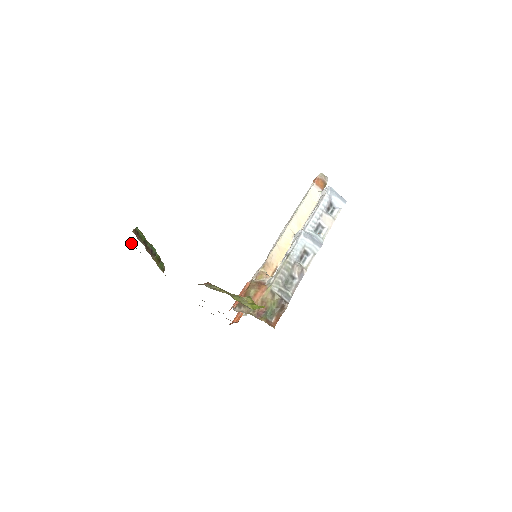
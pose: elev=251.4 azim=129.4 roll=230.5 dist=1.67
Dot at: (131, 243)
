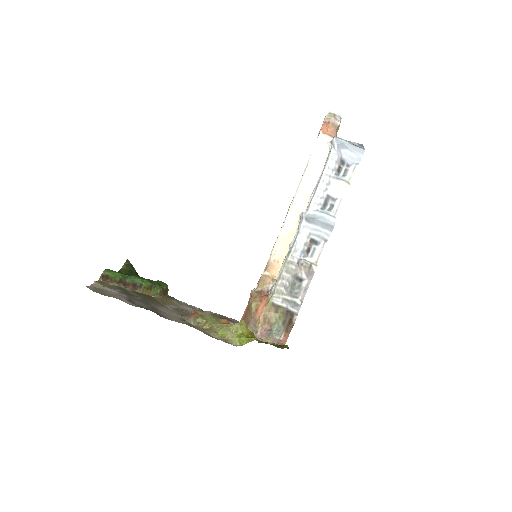
Dot at: (126, 268)
